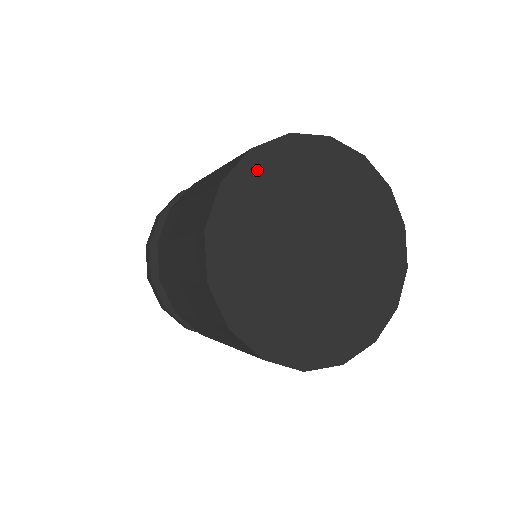
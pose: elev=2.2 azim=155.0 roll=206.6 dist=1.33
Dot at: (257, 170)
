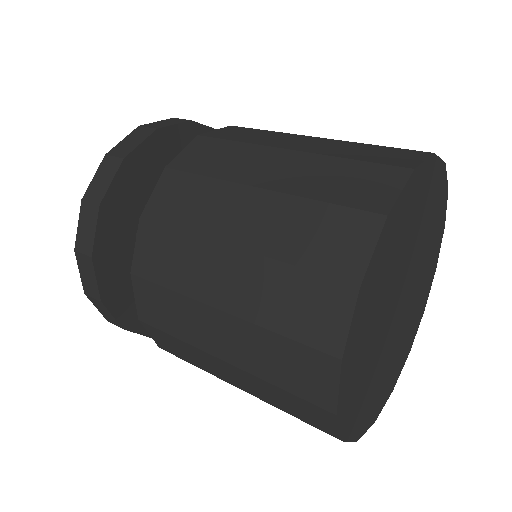
Dot at: (365, 301)
